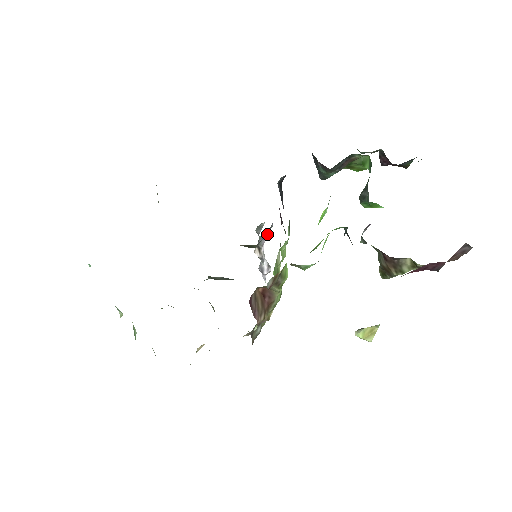
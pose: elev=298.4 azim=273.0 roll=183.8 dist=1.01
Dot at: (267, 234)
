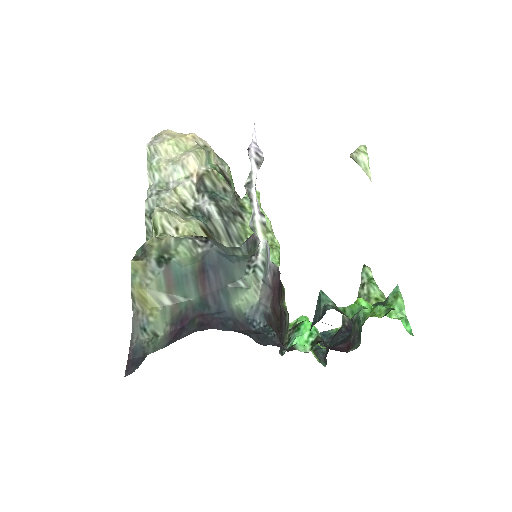
Dot at: (261, 223)
